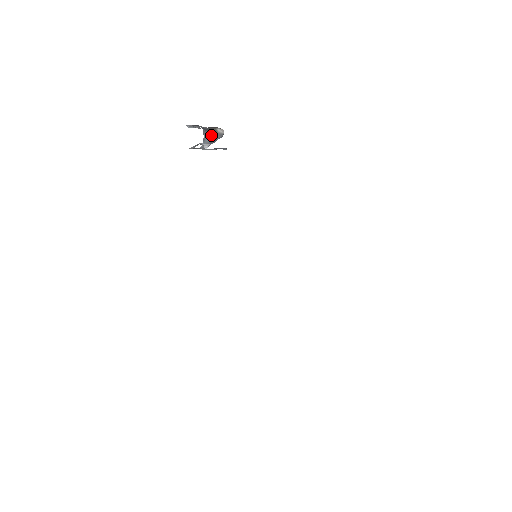
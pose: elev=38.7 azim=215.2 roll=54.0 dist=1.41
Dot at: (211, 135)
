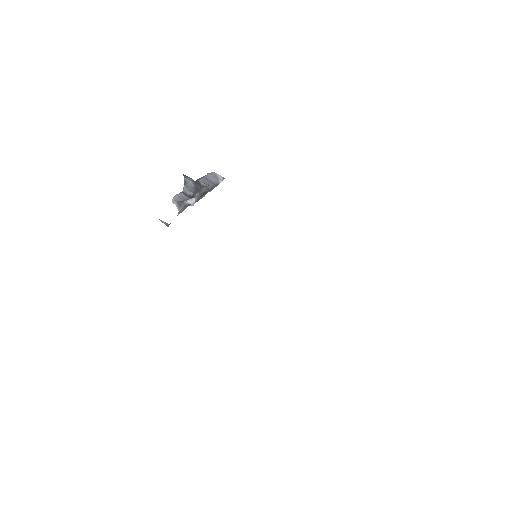
Dot at: (193, 181)
